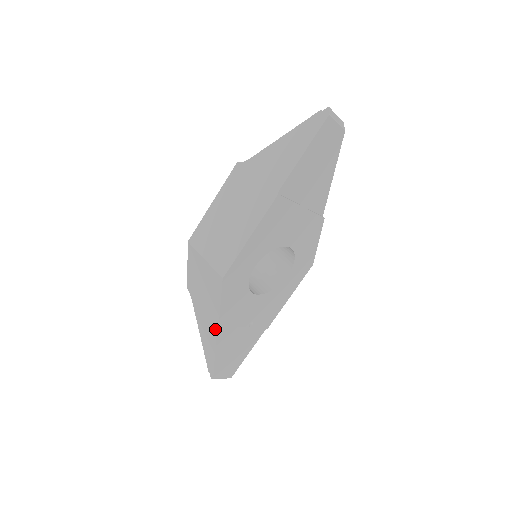
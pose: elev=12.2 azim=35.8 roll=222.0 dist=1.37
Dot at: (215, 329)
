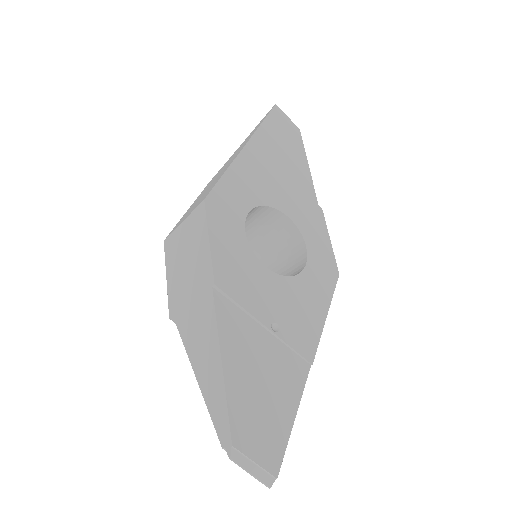
Dot at: (212, 305)
